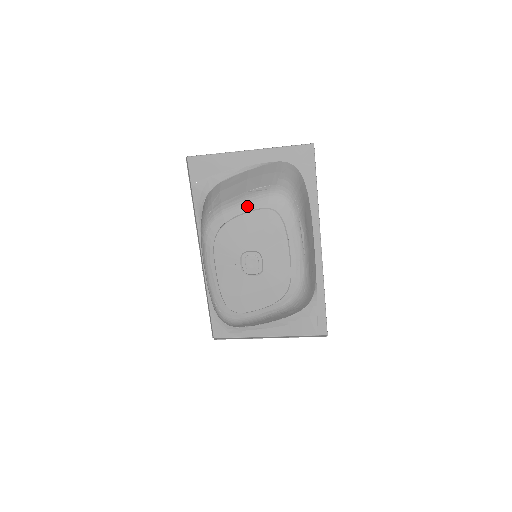
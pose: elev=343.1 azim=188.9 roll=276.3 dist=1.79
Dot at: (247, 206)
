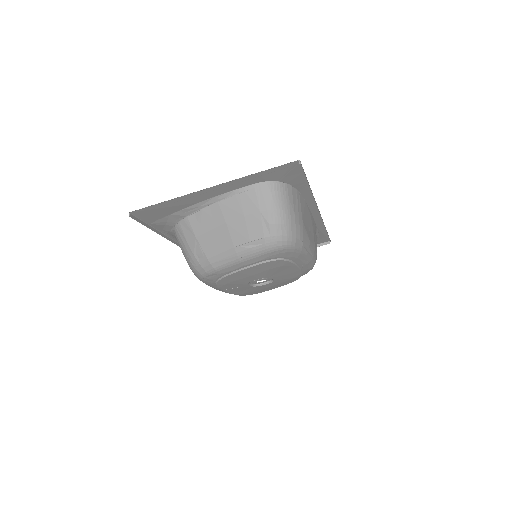
Dot at: (243, 263)
